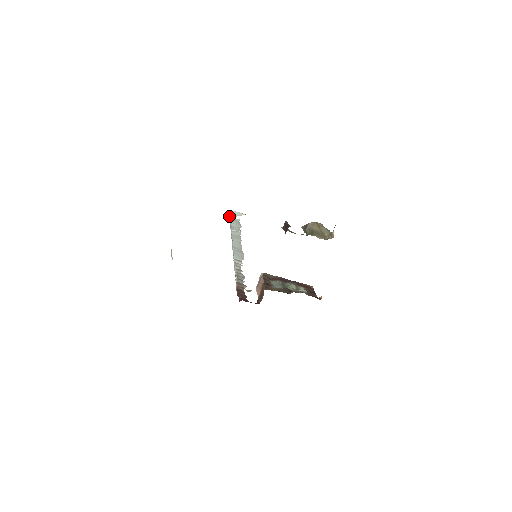
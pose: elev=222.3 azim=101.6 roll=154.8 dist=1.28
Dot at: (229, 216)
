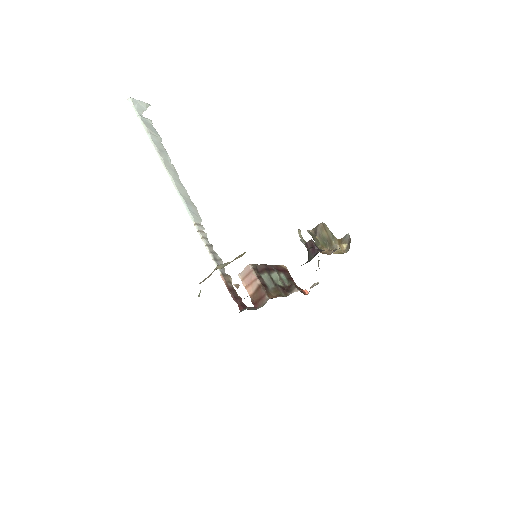
Dot at: (136, 113)
